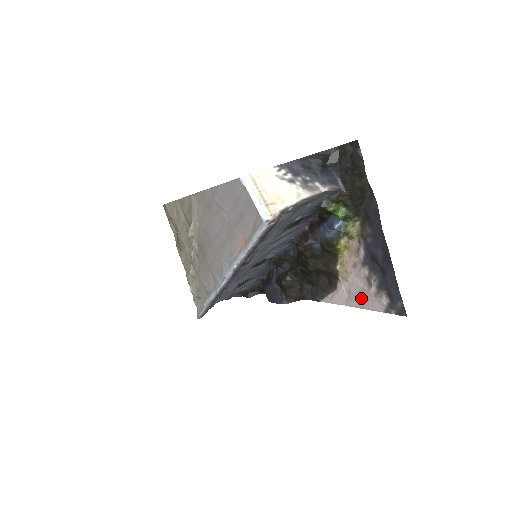
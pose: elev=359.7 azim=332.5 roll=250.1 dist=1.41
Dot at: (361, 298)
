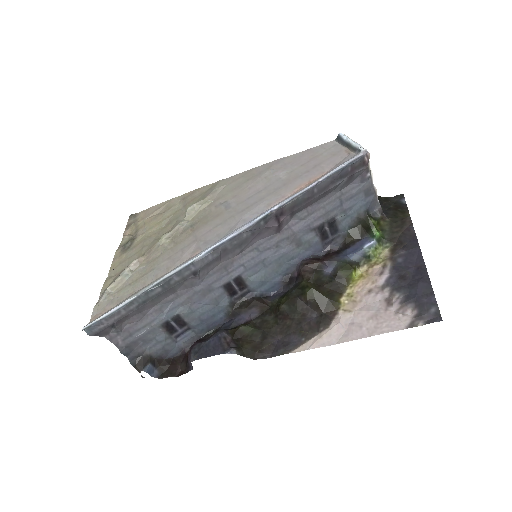
Dot at: (371, 324)
